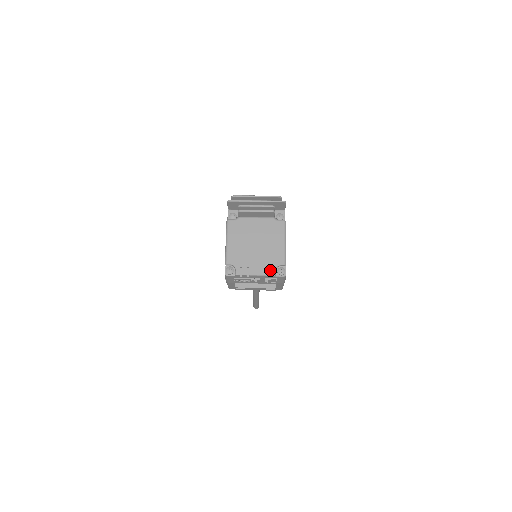
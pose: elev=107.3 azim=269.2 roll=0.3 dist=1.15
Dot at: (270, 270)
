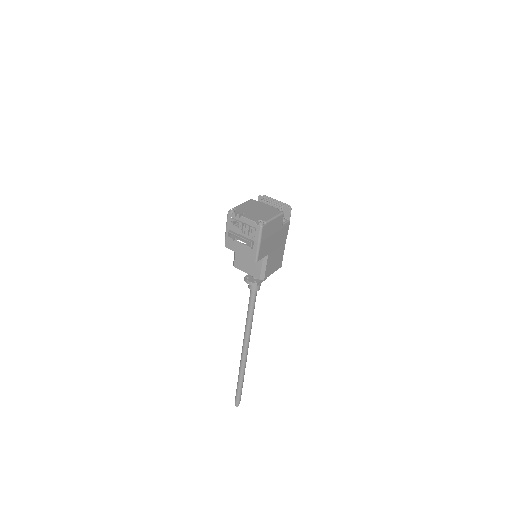
Dot at: (255, 219)
